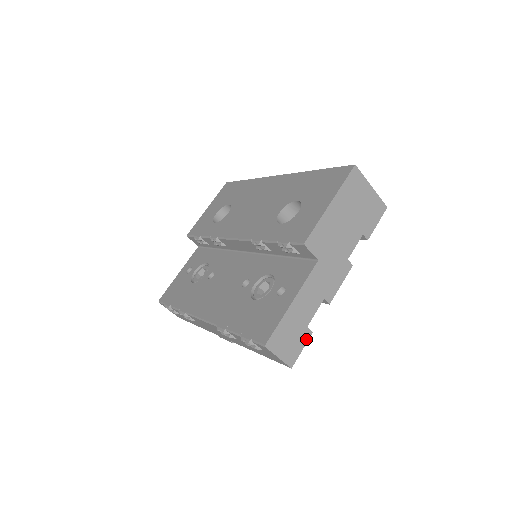
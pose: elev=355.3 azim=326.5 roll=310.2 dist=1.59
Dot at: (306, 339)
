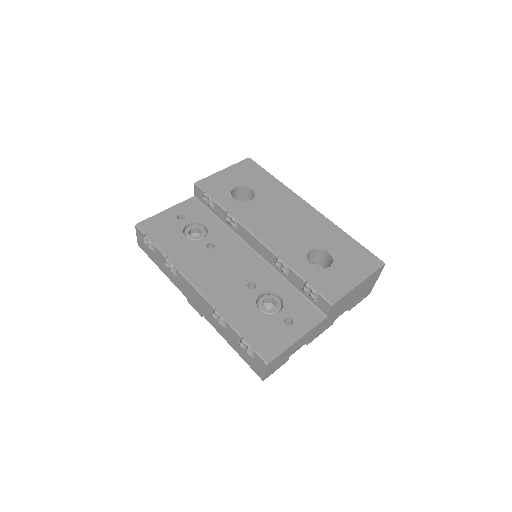
Dot at: (282, 364)
